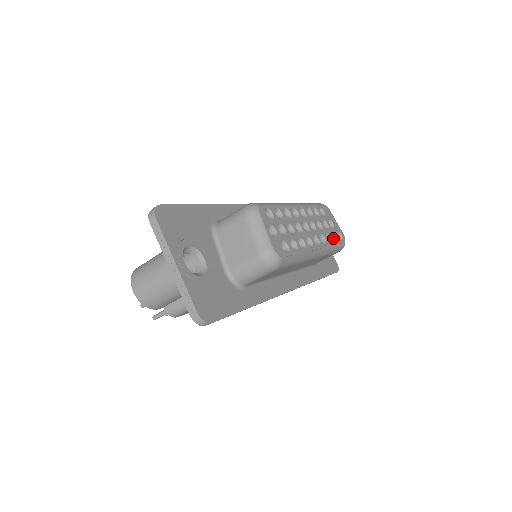
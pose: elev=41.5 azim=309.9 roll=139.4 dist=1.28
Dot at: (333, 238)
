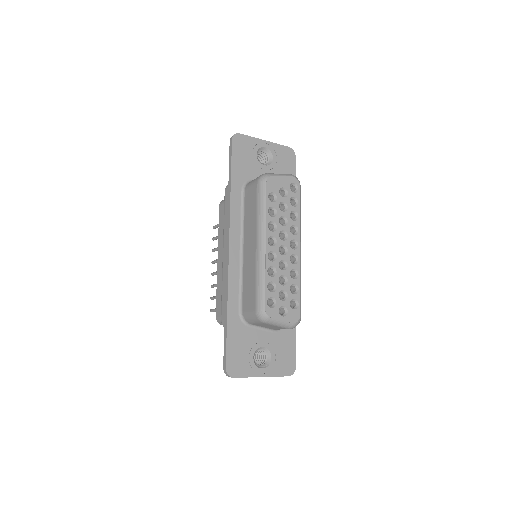
Dot at: (292, 200)
